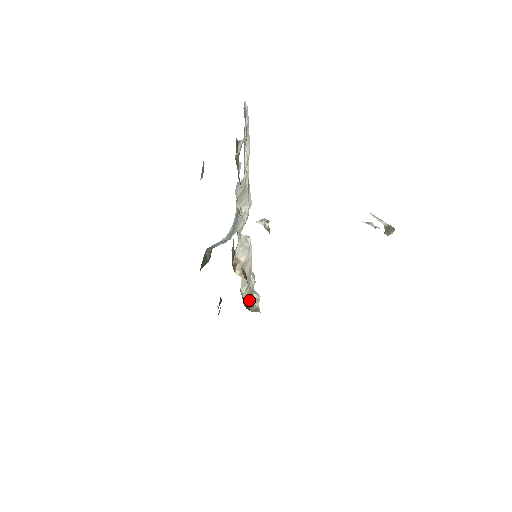
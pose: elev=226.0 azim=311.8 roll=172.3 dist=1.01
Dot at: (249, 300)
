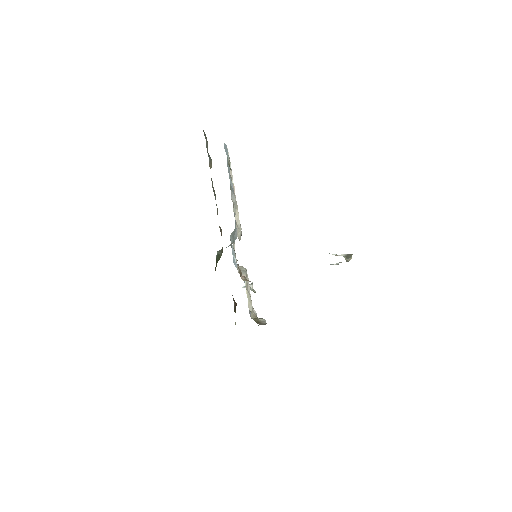
Dot at: (257, 321)
